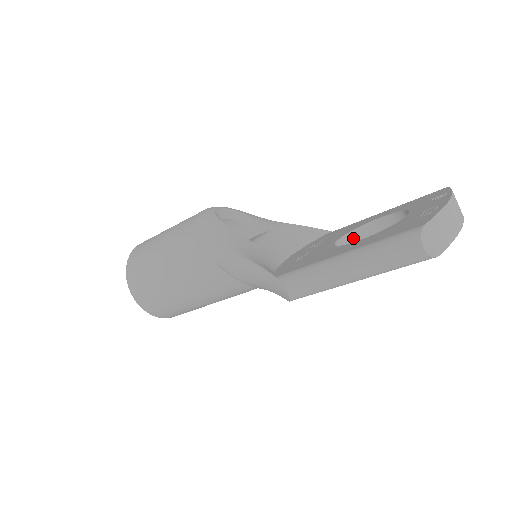
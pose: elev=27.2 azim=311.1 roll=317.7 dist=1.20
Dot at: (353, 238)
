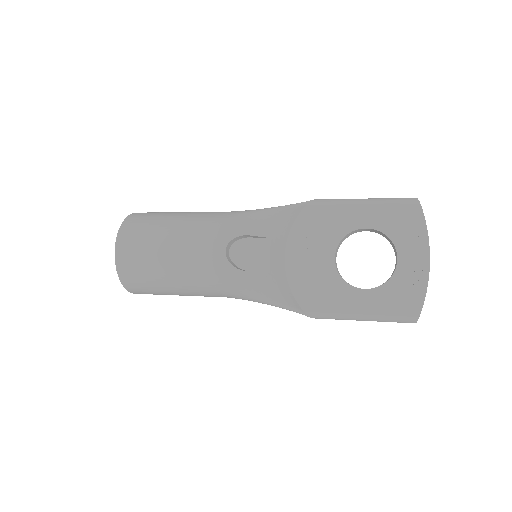
Dot at: (341, 241)
